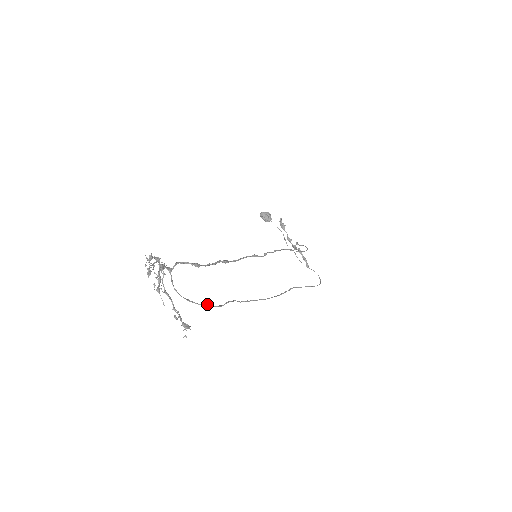
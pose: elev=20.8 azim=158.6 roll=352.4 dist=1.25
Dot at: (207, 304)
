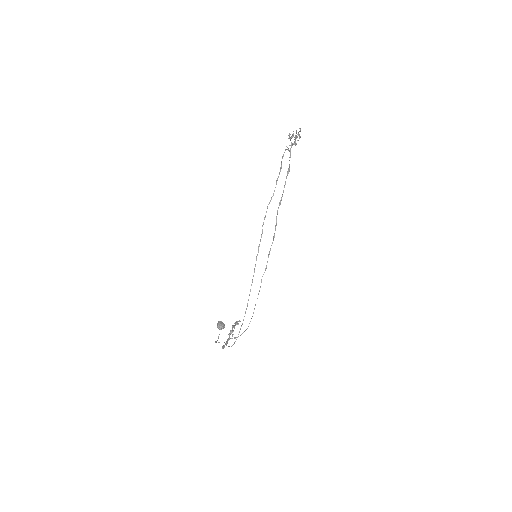
Dot at: occluded
